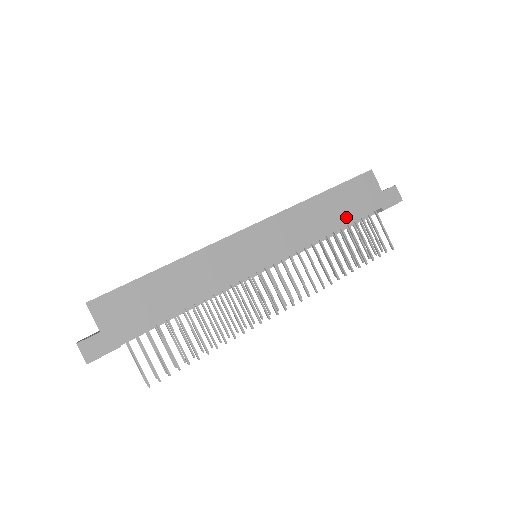
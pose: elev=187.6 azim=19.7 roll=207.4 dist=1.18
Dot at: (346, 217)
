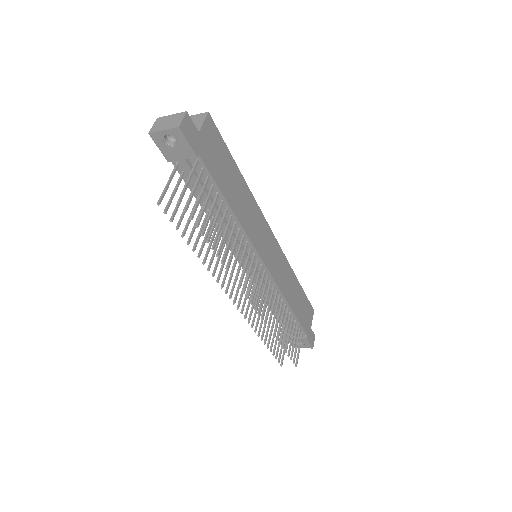
Dot at: (297, 311)
